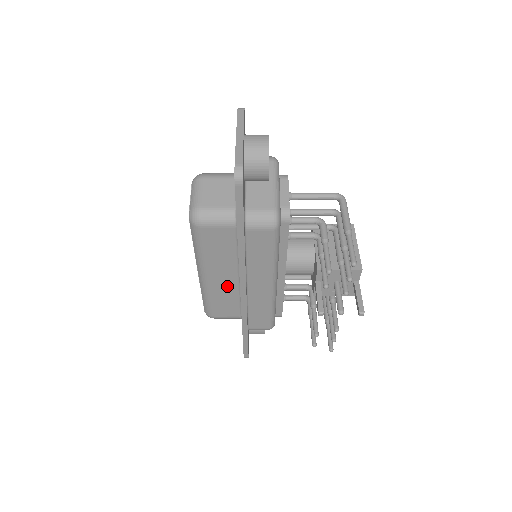
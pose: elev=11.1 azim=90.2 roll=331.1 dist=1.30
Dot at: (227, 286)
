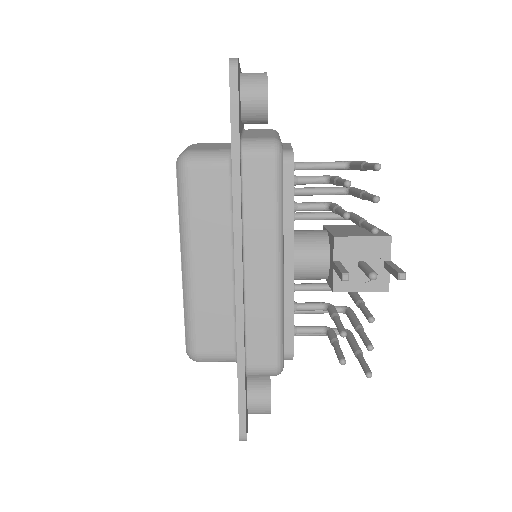
Dot at: (218, 282)
